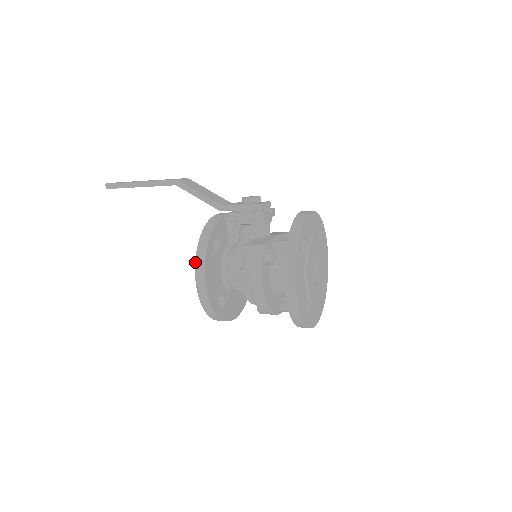
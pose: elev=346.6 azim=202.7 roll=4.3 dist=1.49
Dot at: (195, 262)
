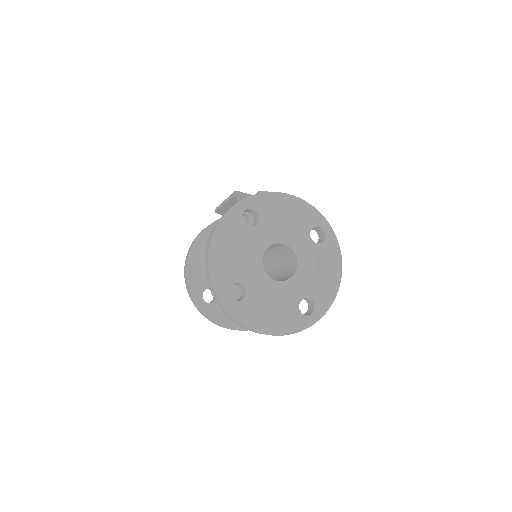
Dot at: occluded
